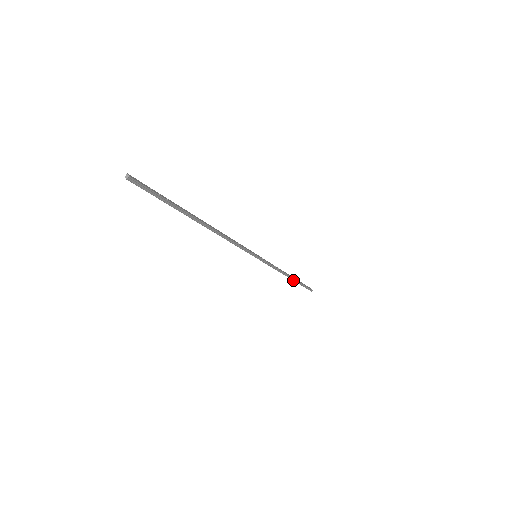
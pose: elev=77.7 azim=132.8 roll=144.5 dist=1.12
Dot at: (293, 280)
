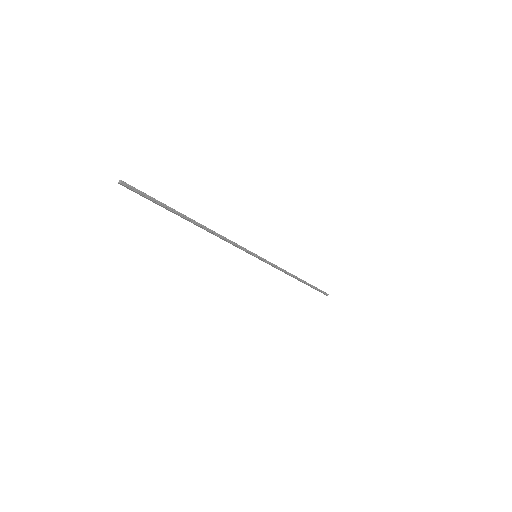
Dot at: (303, 282)
